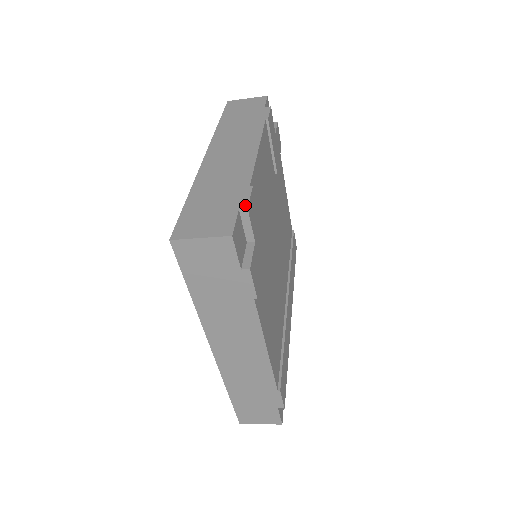
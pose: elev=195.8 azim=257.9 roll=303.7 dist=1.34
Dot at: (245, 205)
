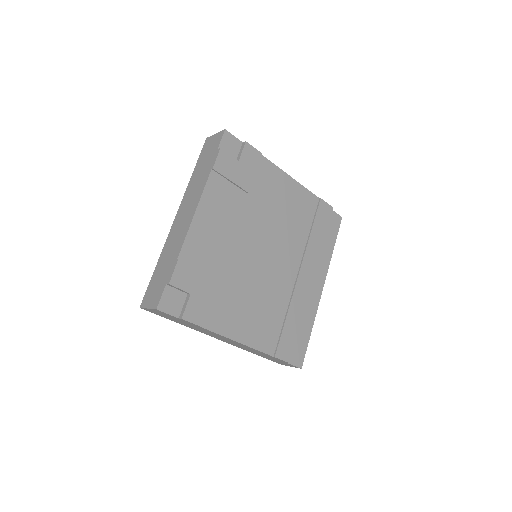
Dot at: (169, 280)
